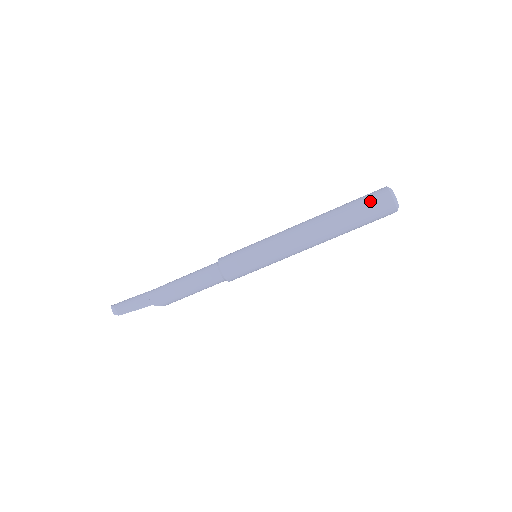
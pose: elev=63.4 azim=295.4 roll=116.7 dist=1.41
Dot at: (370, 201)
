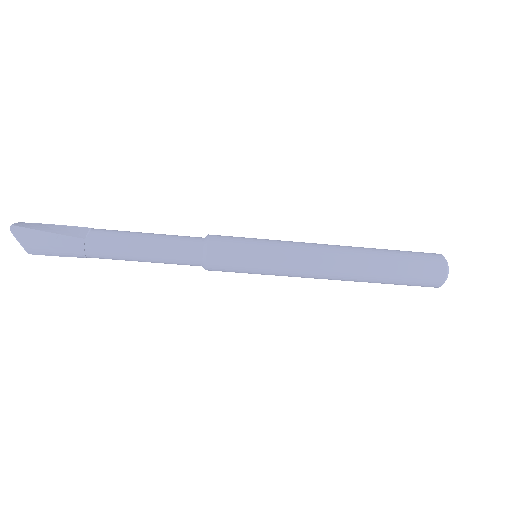
Dot at: (420, 279)
